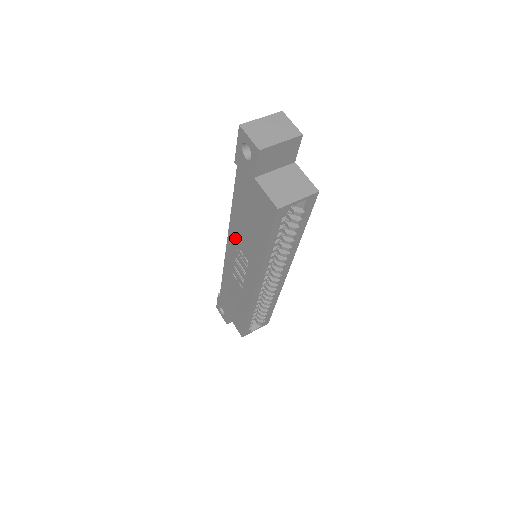
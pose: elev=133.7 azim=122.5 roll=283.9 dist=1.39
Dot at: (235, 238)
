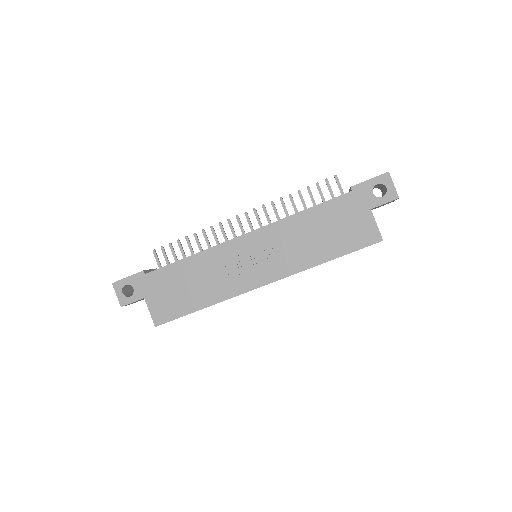
Dot at: (276, 235)
